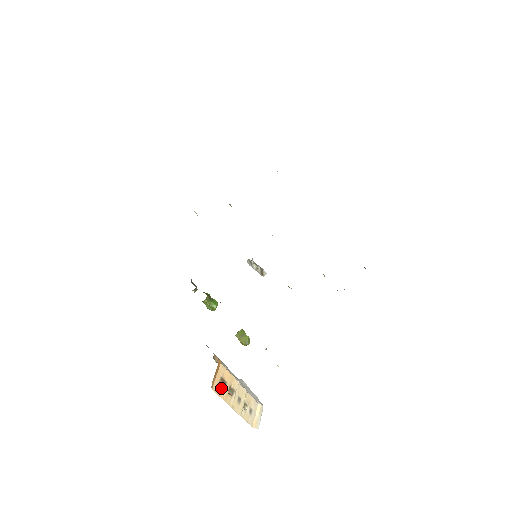
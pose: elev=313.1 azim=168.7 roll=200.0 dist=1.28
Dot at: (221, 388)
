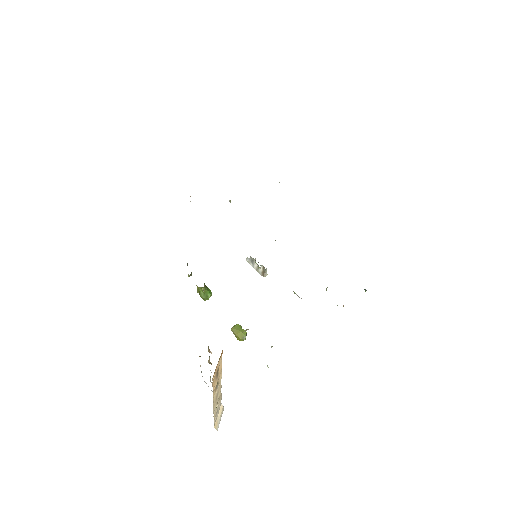
Dot at: (215, 379)
